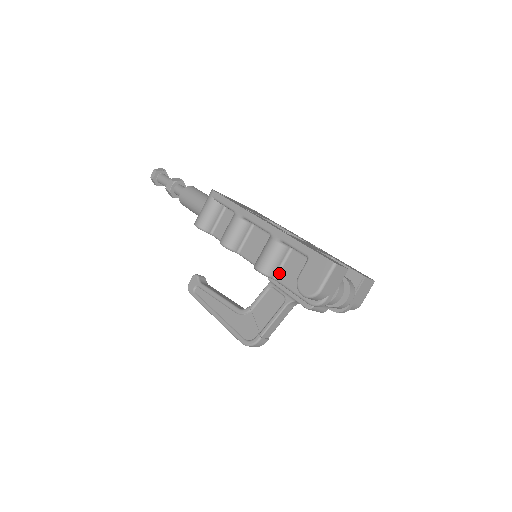
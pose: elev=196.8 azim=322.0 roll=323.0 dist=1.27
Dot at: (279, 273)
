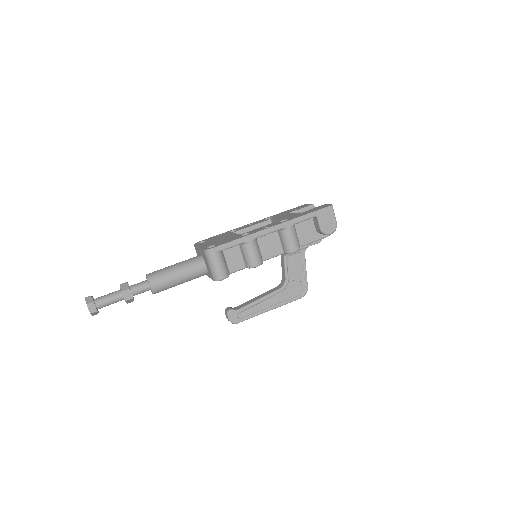
Dot at: (299, 242)
